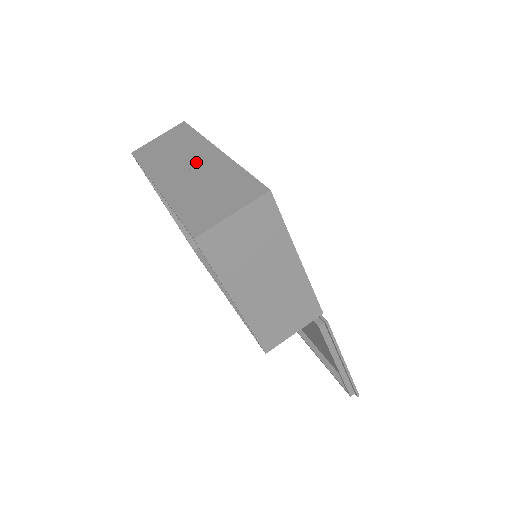
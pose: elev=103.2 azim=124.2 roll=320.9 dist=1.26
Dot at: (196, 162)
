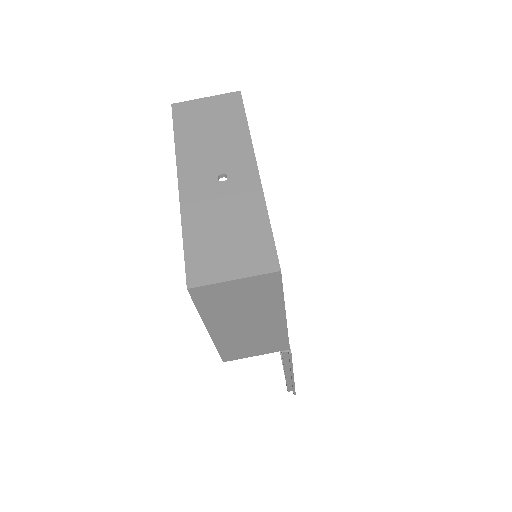
Dot at: (228, 171)
